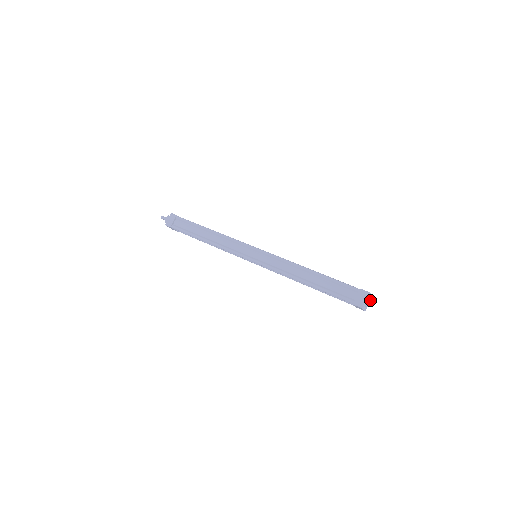
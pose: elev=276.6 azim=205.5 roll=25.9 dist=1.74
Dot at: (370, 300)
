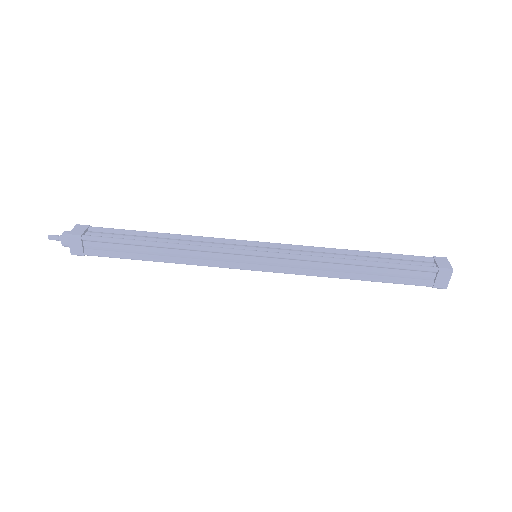
Dot at: occluded
